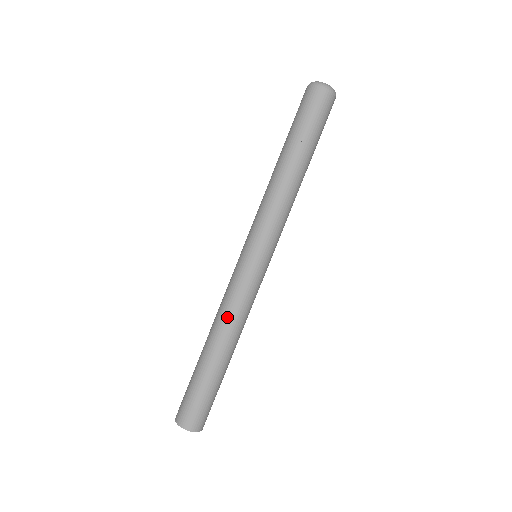
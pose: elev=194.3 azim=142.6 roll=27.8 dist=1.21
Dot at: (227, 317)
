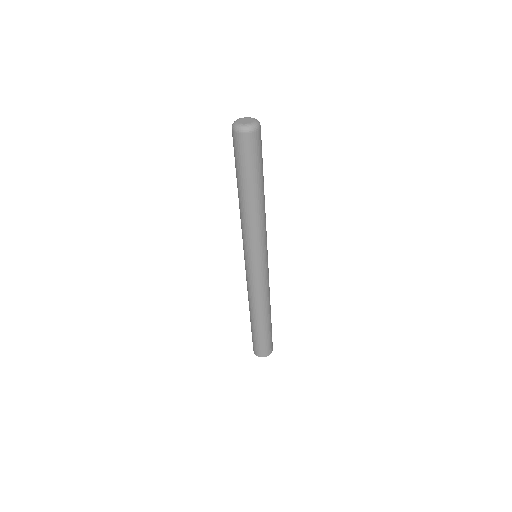
Dot at: (264, 299)
